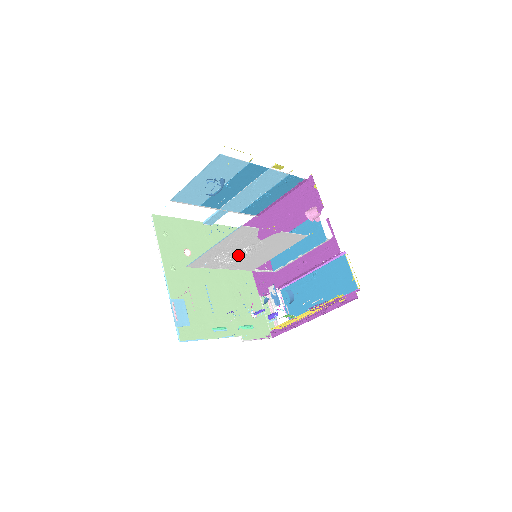
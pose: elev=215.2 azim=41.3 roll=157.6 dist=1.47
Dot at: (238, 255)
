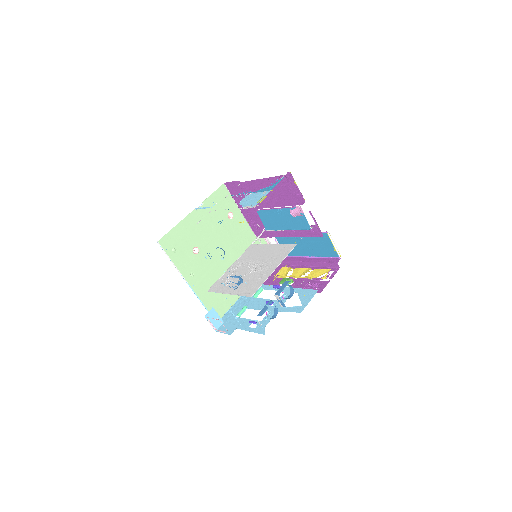
Dot at: (244, 270)
